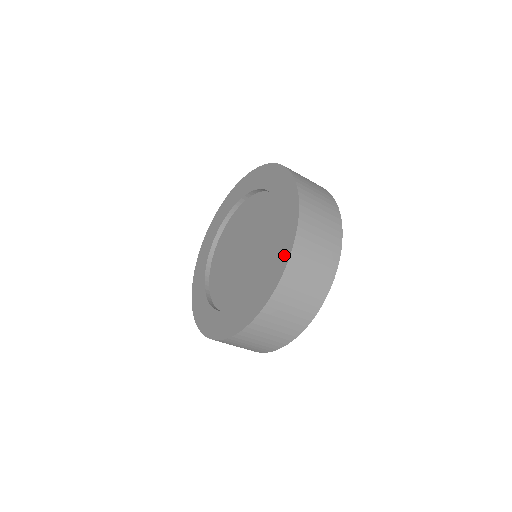
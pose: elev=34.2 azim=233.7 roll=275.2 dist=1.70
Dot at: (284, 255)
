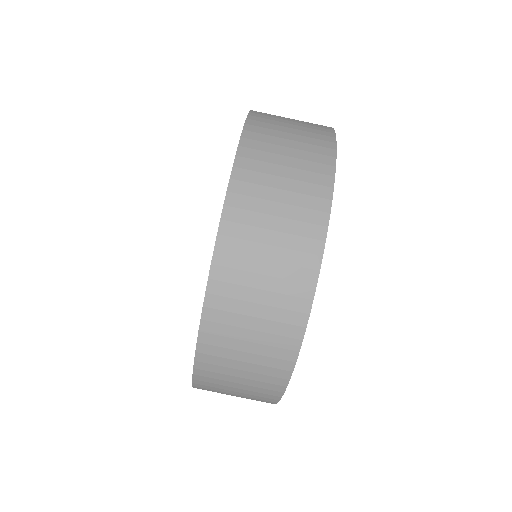
Dot at: occluded
